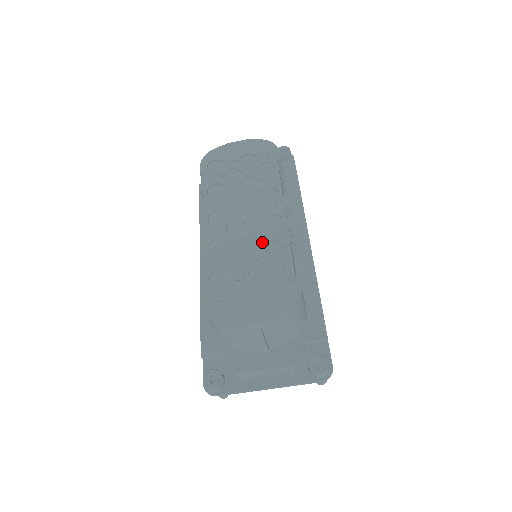
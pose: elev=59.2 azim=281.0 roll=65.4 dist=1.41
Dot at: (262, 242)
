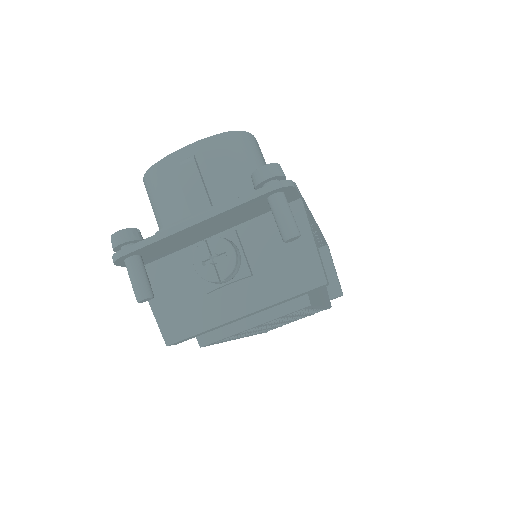
Dot at: occluded
